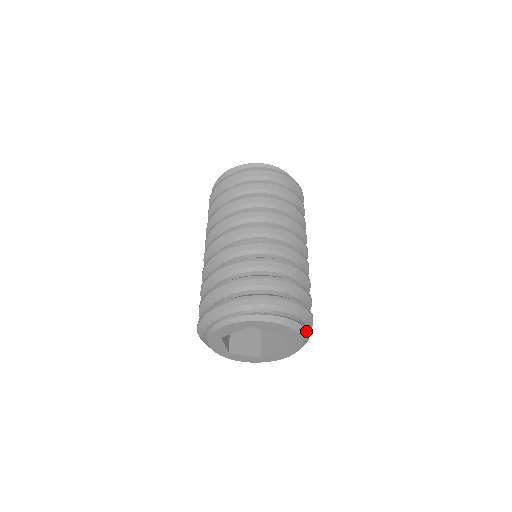
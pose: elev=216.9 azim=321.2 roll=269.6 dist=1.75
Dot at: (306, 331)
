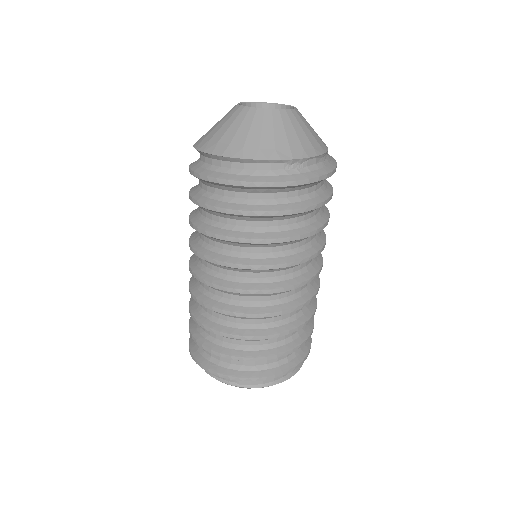
Dot at: (287, 379)
